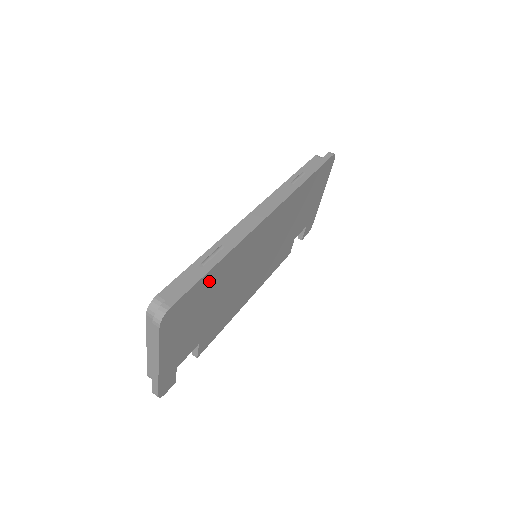
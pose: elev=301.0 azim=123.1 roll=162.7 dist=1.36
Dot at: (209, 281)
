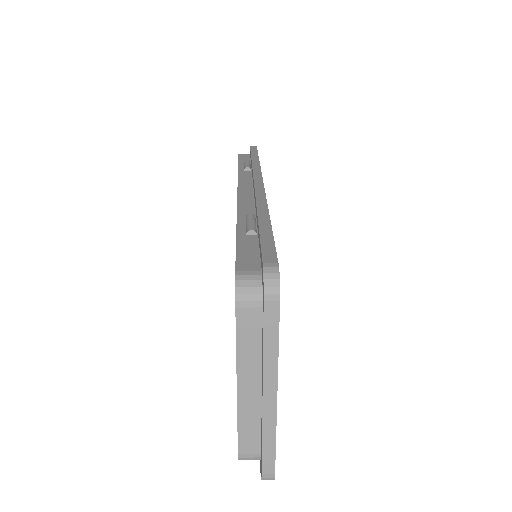
Dot at: occluded
